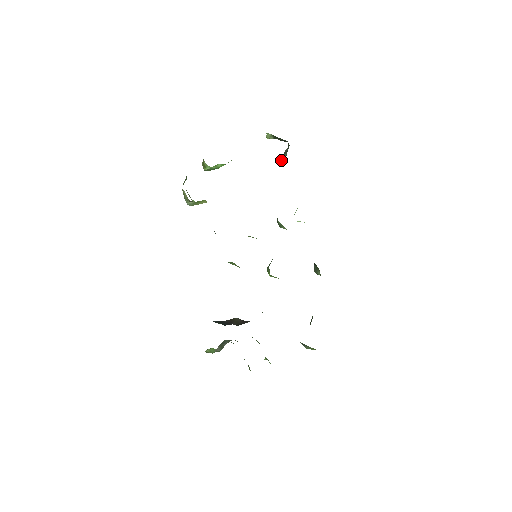
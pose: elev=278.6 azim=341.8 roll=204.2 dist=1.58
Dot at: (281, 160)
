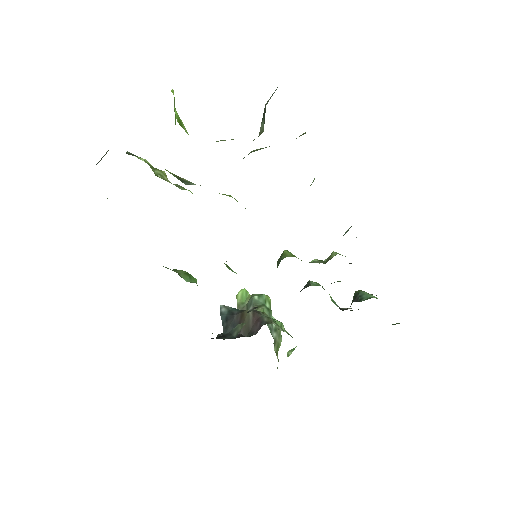
Dot at: occluded
